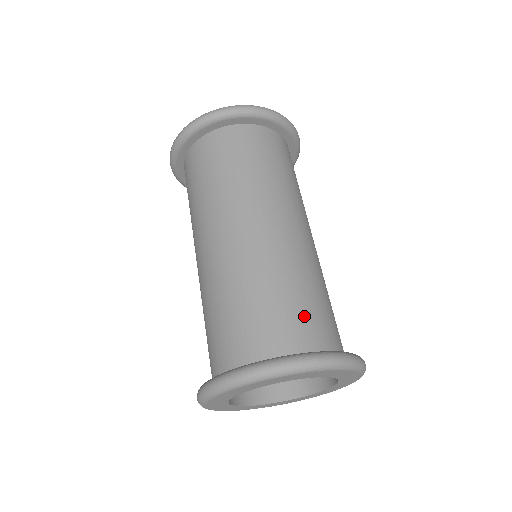
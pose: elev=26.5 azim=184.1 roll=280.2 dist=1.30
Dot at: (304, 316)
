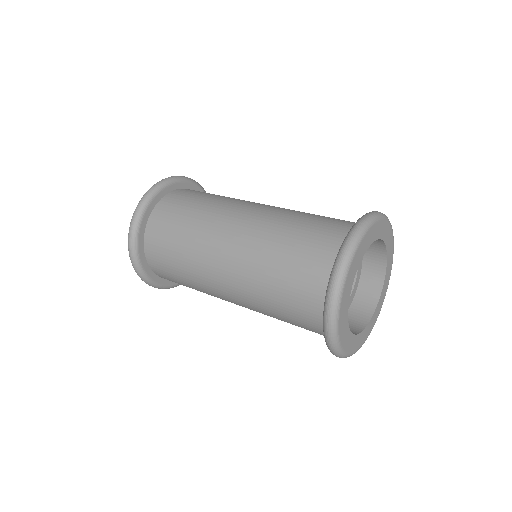
Dot at: (339, 219)
